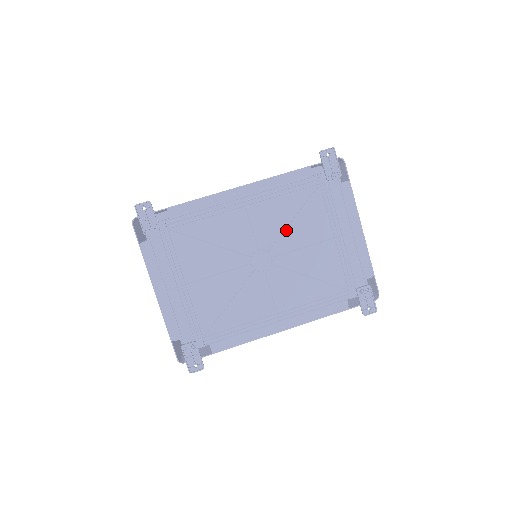
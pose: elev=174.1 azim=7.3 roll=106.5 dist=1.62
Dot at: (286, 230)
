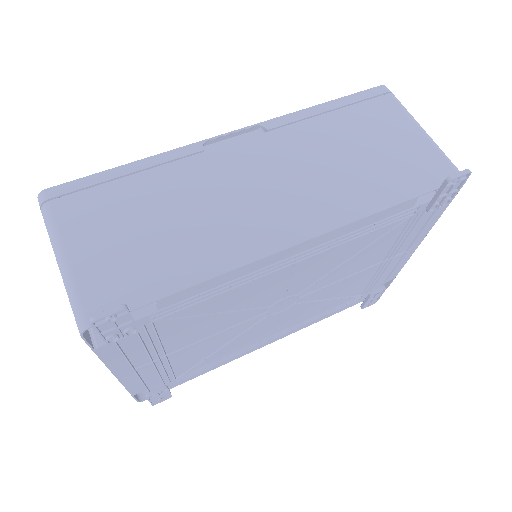
Dot at: (333, 270)
